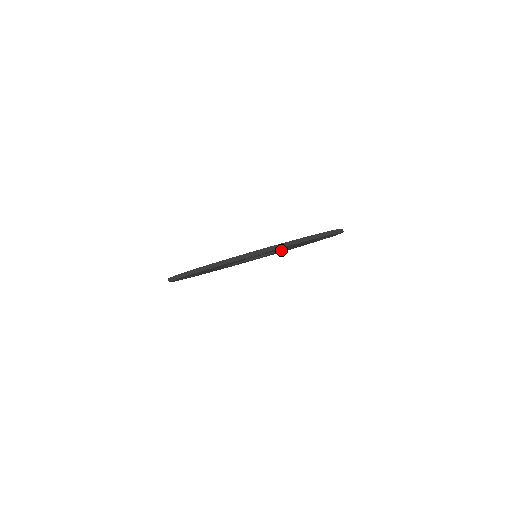
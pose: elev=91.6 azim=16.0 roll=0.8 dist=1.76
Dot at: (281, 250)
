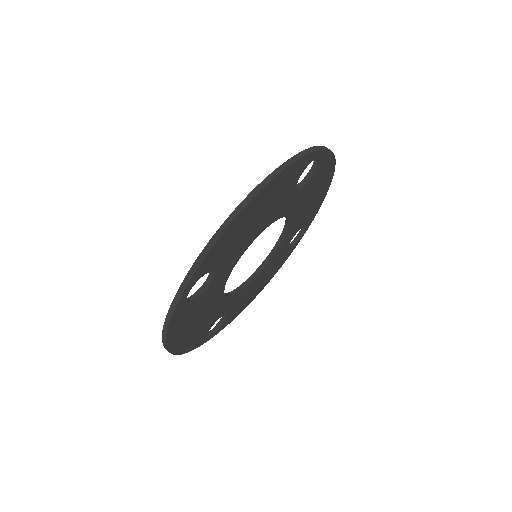
Dot at: (260, 270)
